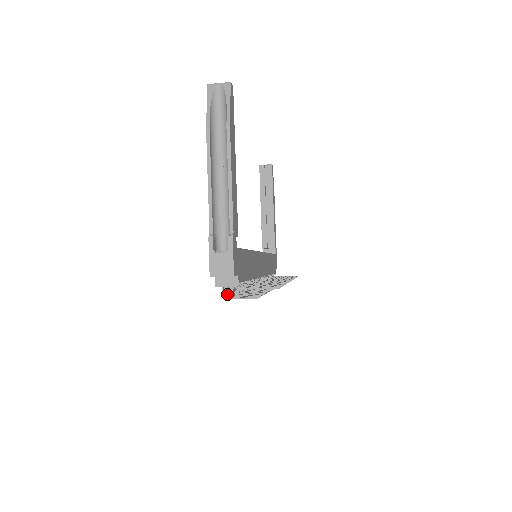
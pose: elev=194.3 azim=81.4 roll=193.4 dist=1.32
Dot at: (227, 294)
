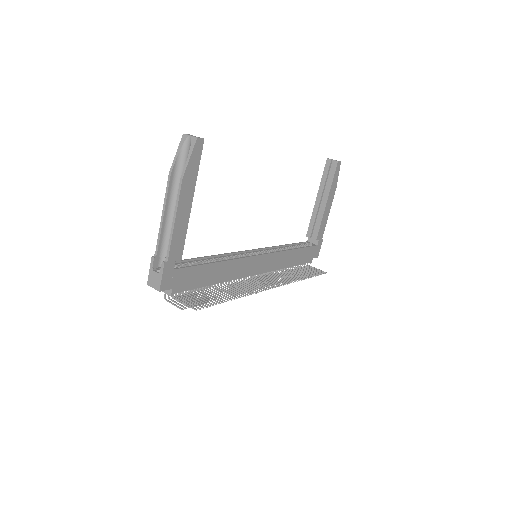
Dot at: (175, 294)
